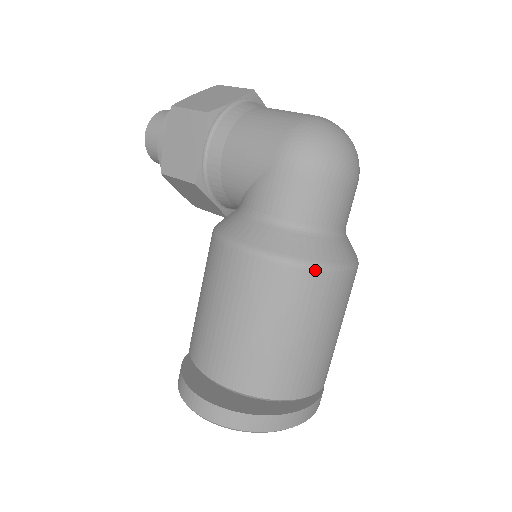
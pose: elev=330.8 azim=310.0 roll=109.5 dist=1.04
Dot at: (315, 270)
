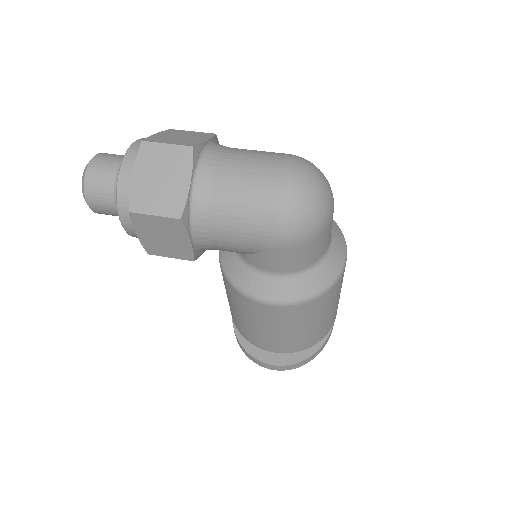
Dot at: (330, 289)
